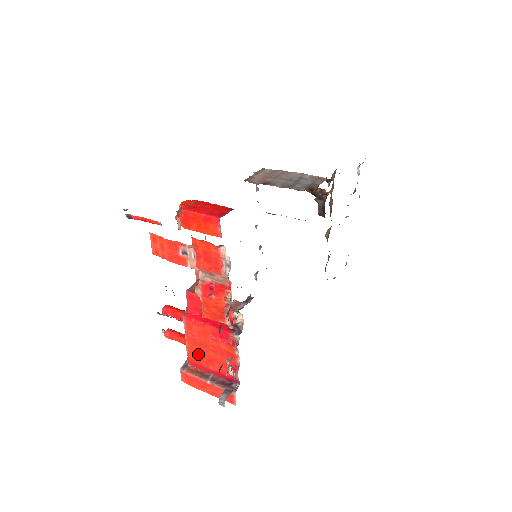
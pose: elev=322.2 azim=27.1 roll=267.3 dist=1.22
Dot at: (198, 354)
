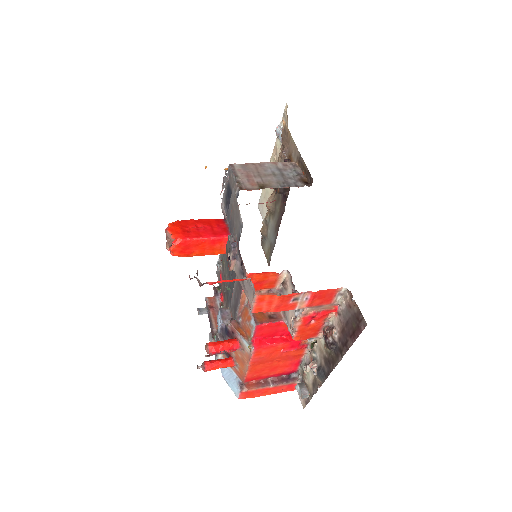
Dot at: (260, 370)
